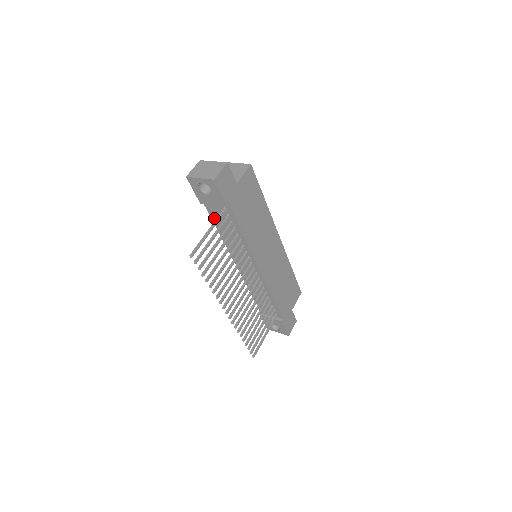
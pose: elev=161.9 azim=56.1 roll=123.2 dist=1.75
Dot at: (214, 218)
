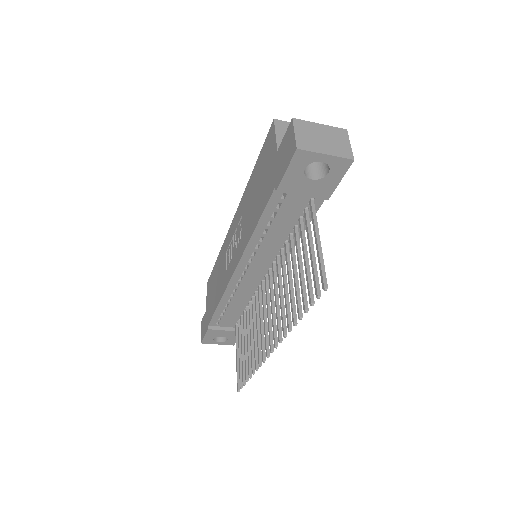
Dot at: (270, 212)
